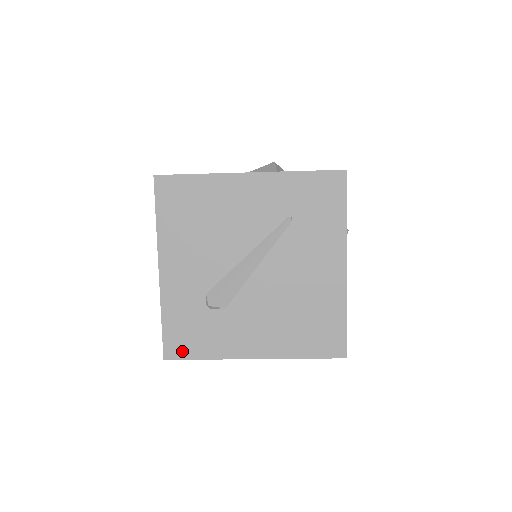
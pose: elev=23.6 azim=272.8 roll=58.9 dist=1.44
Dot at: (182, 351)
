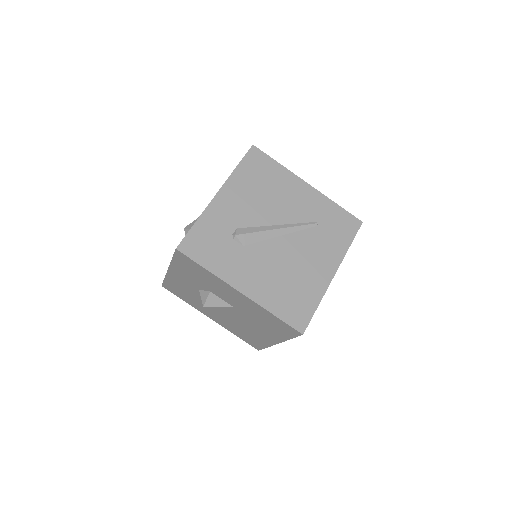
Dot at: (194, 252)
